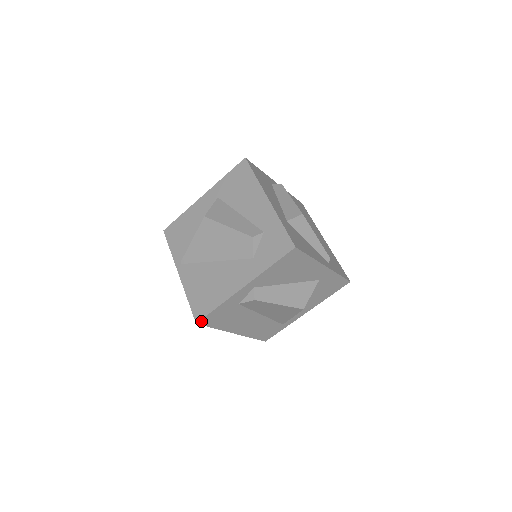
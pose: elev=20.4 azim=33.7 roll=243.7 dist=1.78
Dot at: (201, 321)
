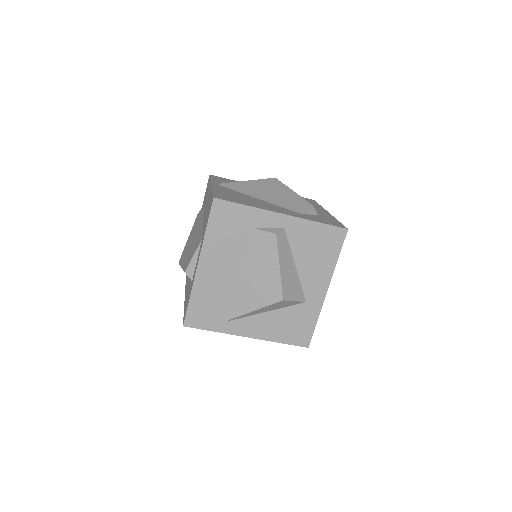
Dot at: (218, 201)
